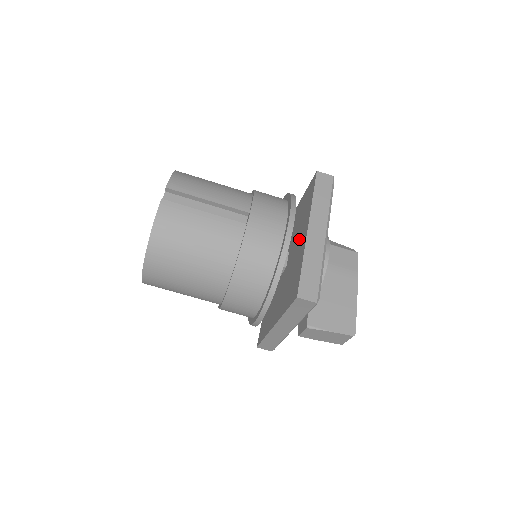
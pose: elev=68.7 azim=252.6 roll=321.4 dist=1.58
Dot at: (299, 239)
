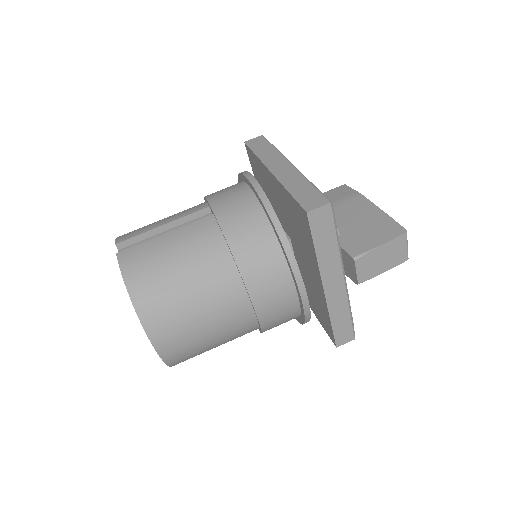
Dot at: (275, 197)
